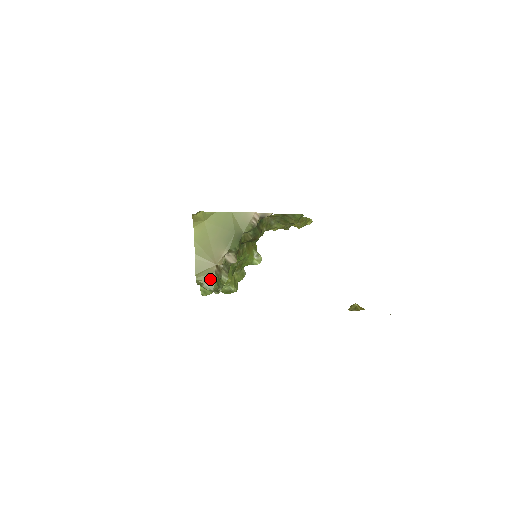
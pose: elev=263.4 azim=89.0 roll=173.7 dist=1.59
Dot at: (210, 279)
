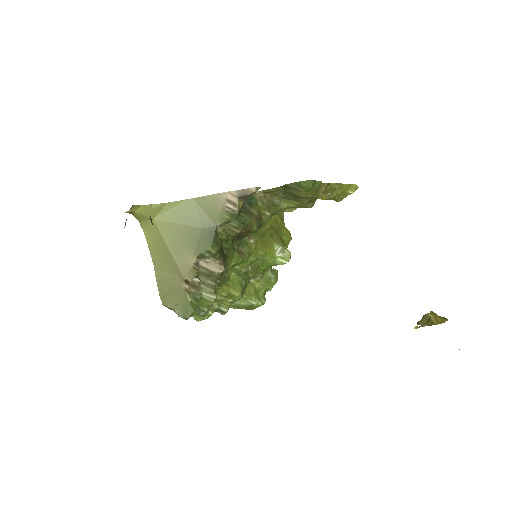
Dot at: (181, 302)
